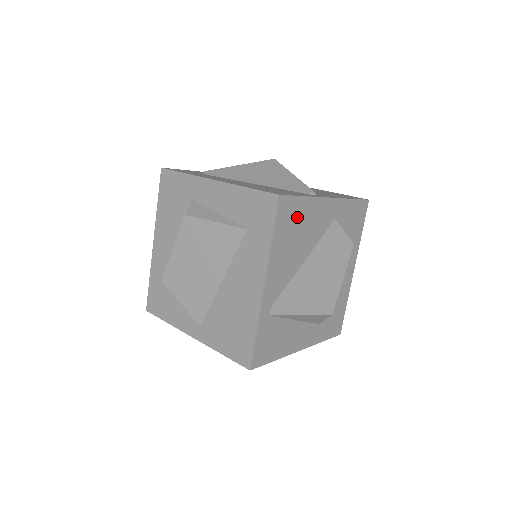
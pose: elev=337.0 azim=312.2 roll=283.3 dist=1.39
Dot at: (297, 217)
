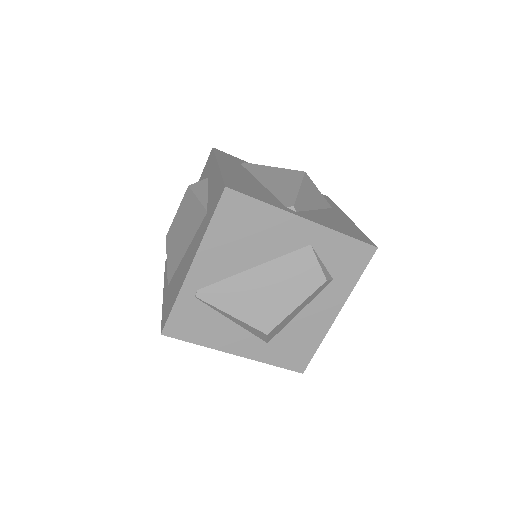
Dot at: (249, 218)
